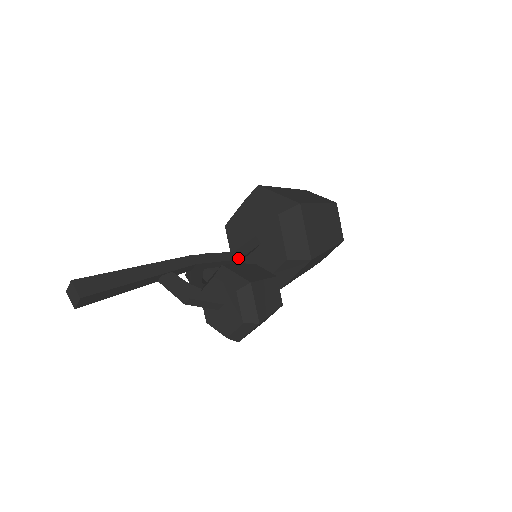
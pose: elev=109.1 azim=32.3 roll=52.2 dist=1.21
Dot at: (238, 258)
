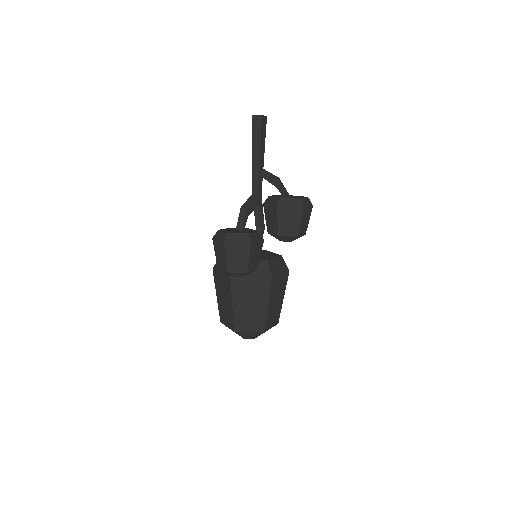
Dot at: (264, 228)
